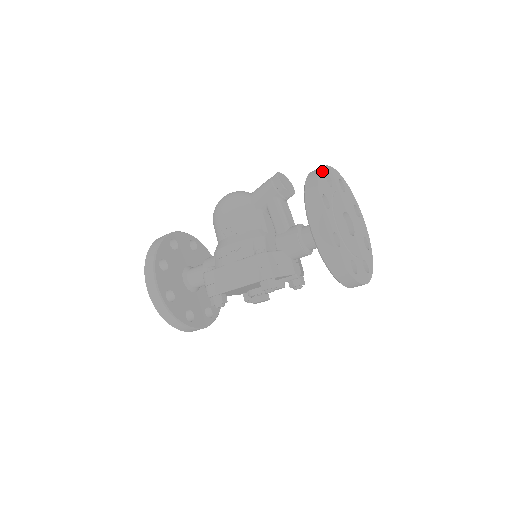
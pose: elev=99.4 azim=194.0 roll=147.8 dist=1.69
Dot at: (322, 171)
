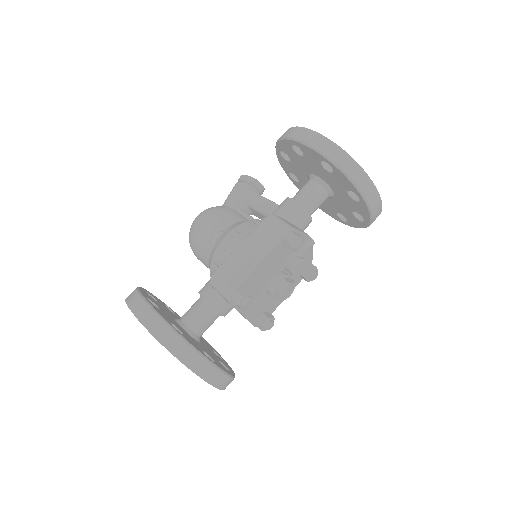
Dot at: occluded
